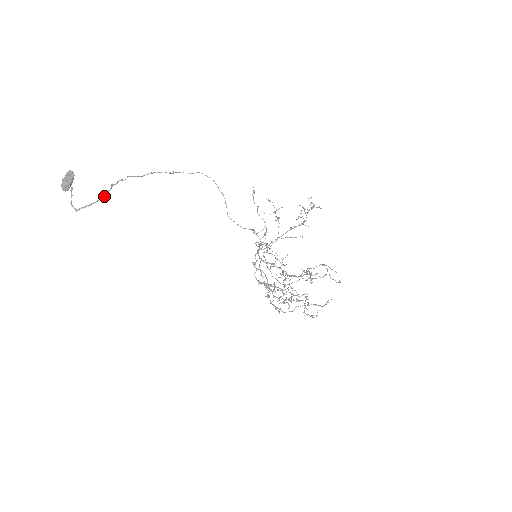
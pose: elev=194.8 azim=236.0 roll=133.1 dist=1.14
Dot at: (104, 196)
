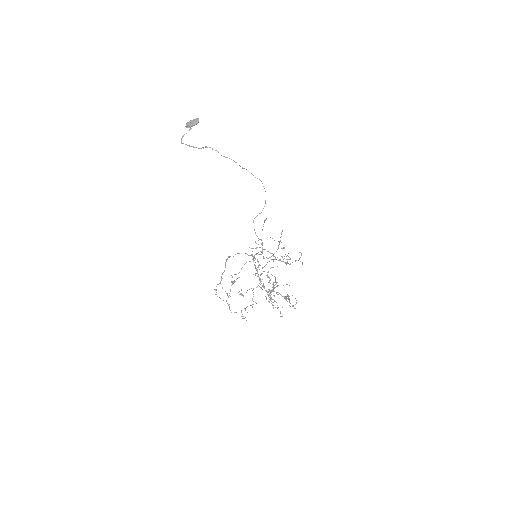
Dot at: (200, 148)
